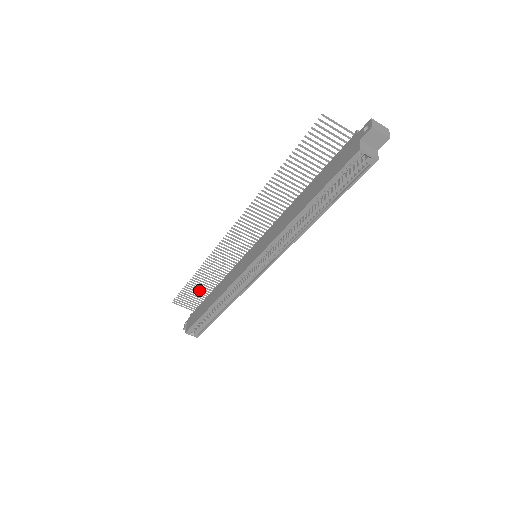
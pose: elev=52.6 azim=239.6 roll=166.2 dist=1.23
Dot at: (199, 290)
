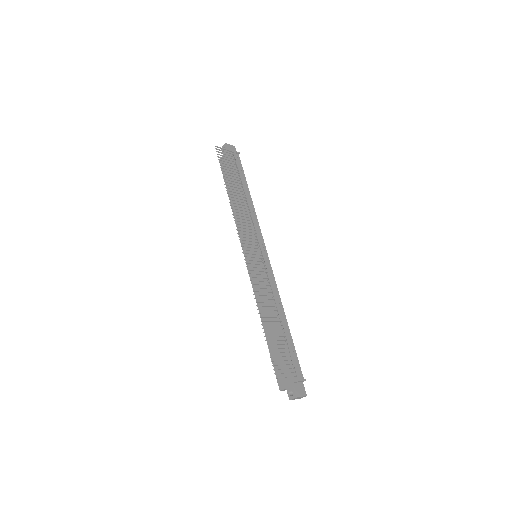
Dot at: (232, 176)
